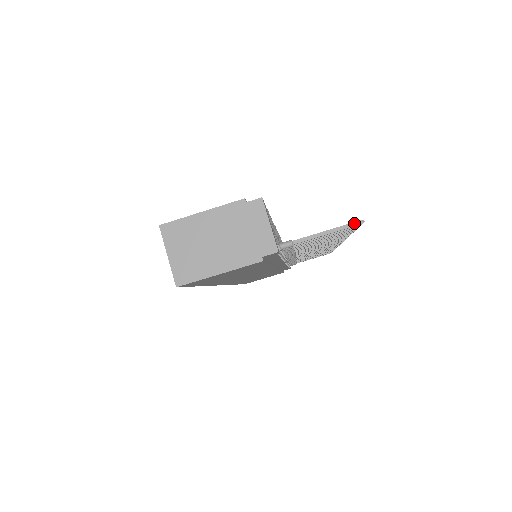
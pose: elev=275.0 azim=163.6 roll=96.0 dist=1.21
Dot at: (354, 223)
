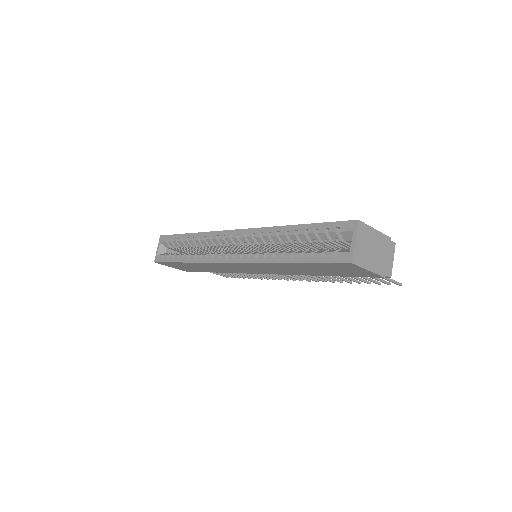
Dot at: (399, 283)
